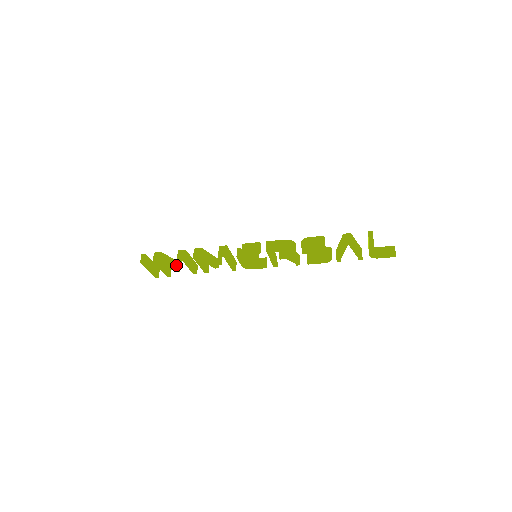
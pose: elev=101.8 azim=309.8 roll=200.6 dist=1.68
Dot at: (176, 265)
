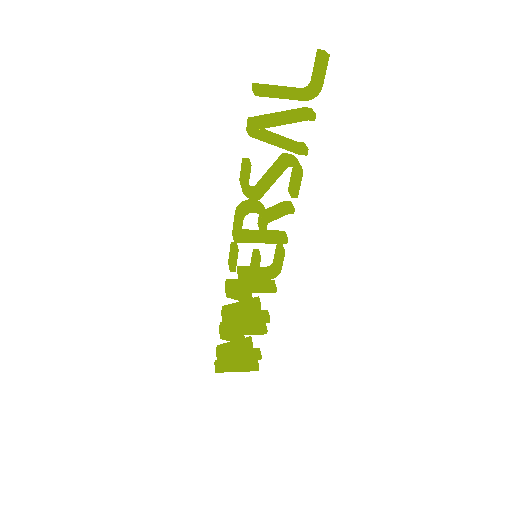
Dot at: (245, 343)
